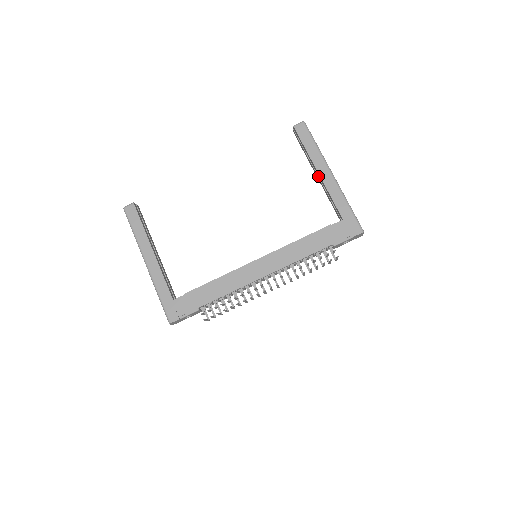
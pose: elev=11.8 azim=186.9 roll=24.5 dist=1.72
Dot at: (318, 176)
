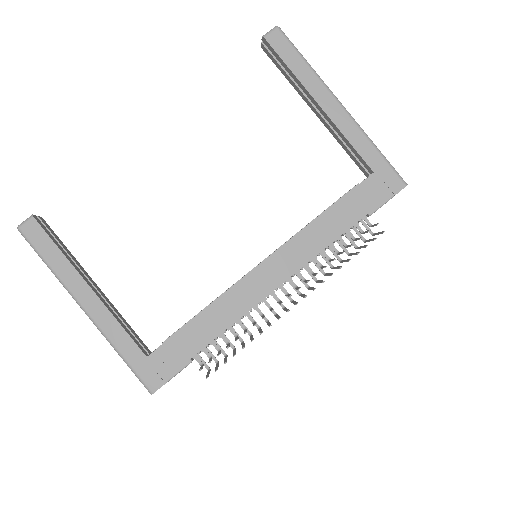
Dot at: (318, 111)
